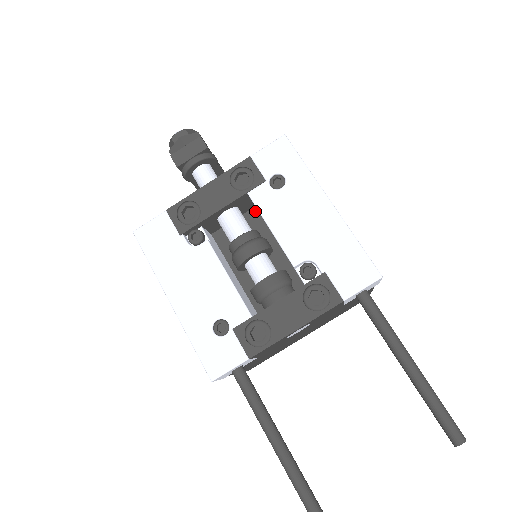
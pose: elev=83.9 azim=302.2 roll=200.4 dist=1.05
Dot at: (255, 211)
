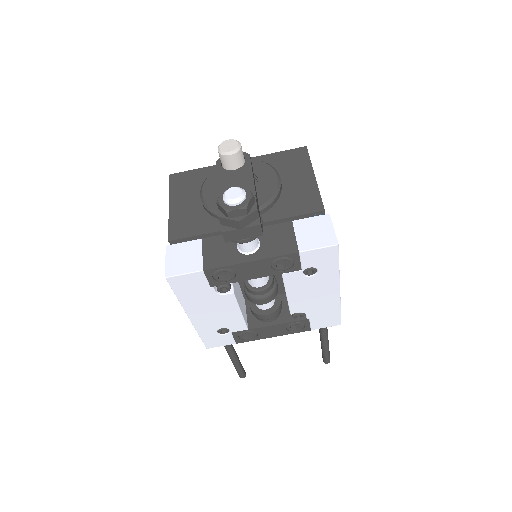
Dot at: occluded
